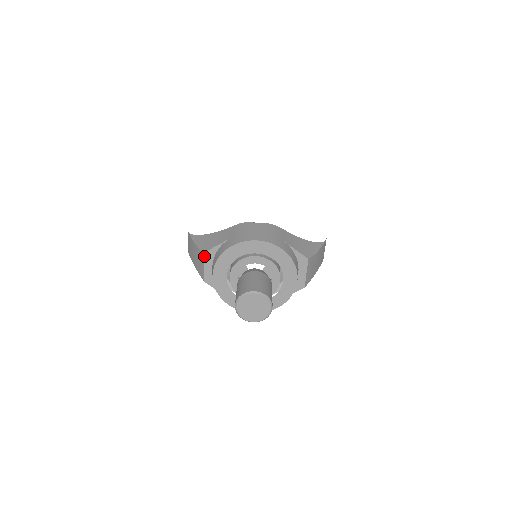
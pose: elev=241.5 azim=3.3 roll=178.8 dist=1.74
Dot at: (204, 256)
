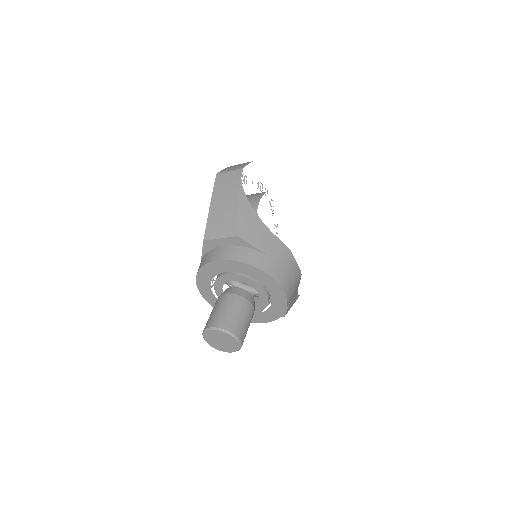
Dot at: (233, 236)
